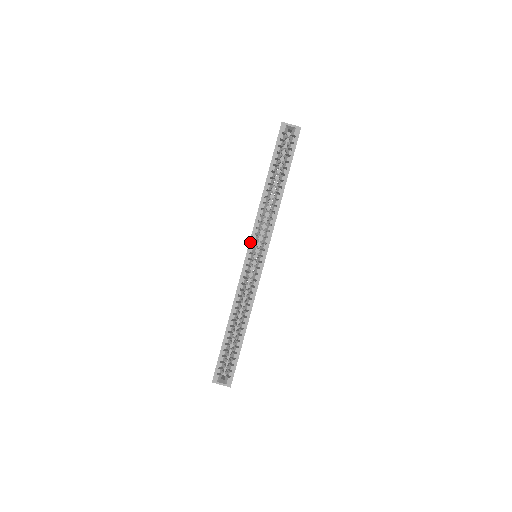
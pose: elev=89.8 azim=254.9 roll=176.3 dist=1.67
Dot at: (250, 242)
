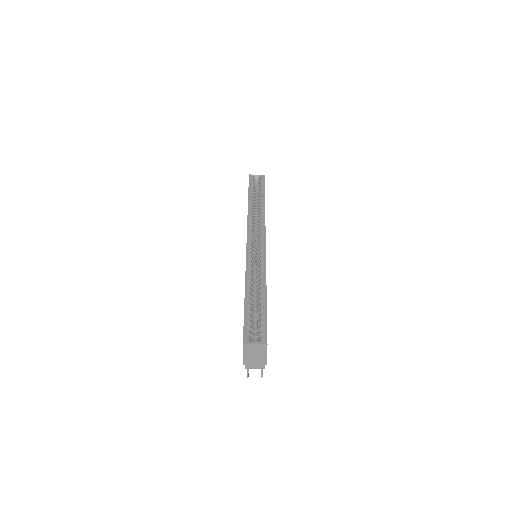
Dot at: (247, 233)
